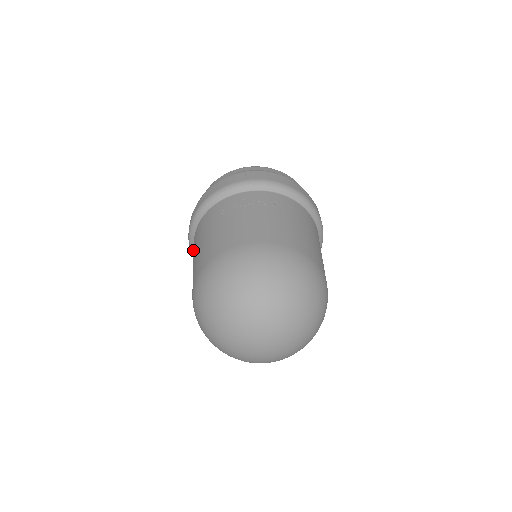
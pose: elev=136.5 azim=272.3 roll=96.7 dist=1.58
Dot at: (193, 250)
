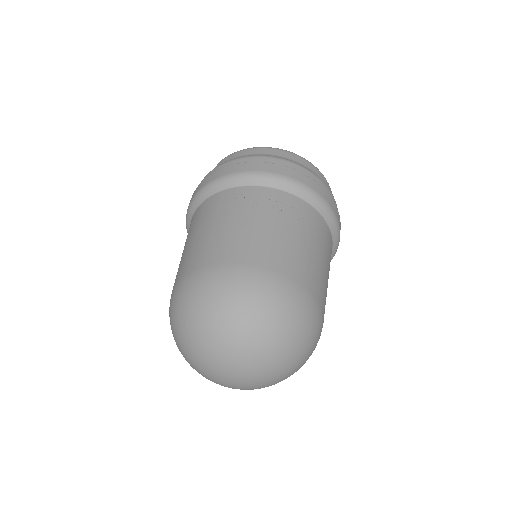
Dot at: occluded
